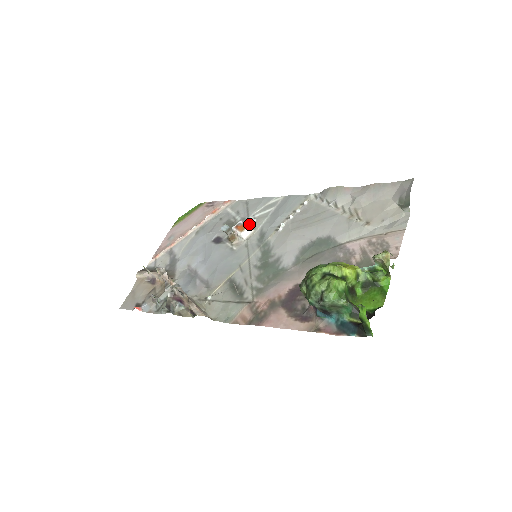
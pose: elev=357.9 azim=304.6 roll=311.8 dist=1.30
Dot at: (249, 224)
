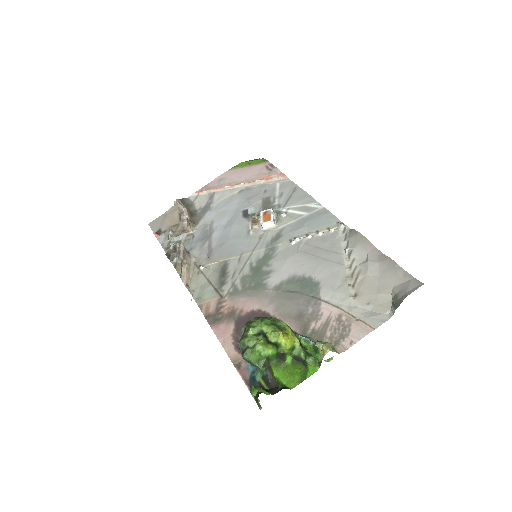
Dot at: (277, 216)
